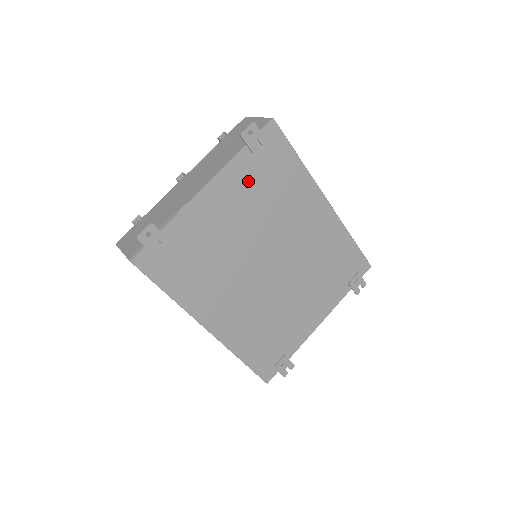
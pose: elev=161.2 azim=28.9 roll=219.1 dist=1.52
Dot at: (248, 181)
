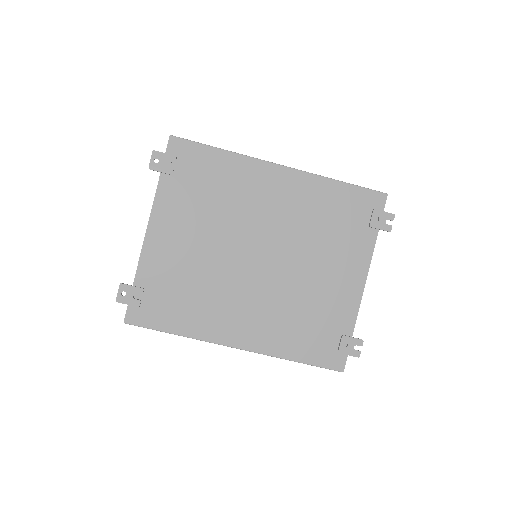
Dot at: (184, 200)
